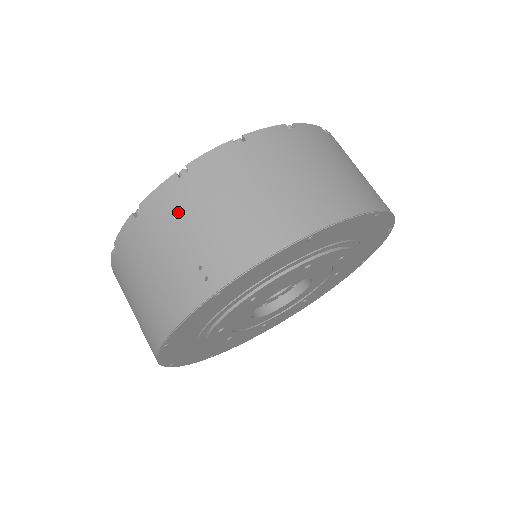
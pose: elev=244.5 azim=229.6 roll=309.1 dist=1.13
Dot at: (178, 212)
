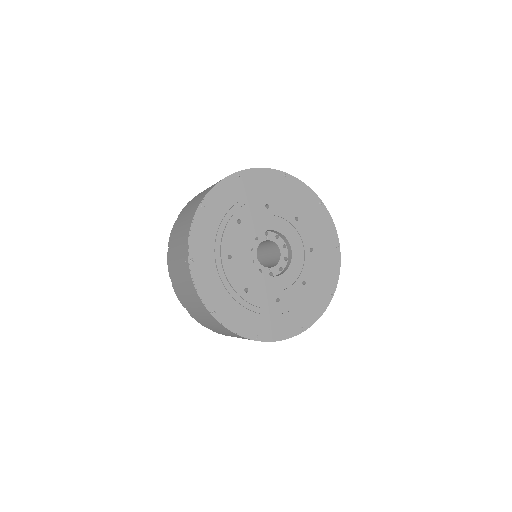
Dot at: (173, 260)
